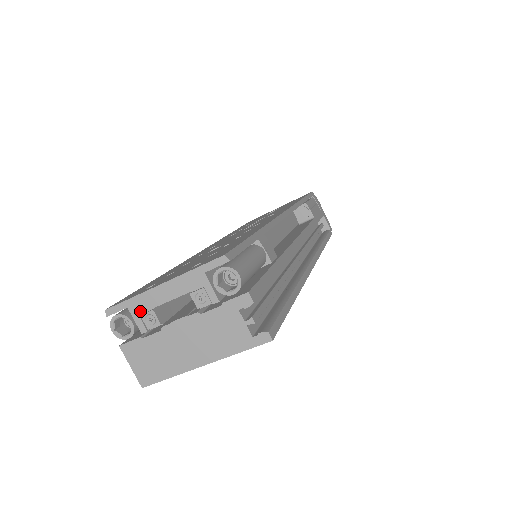
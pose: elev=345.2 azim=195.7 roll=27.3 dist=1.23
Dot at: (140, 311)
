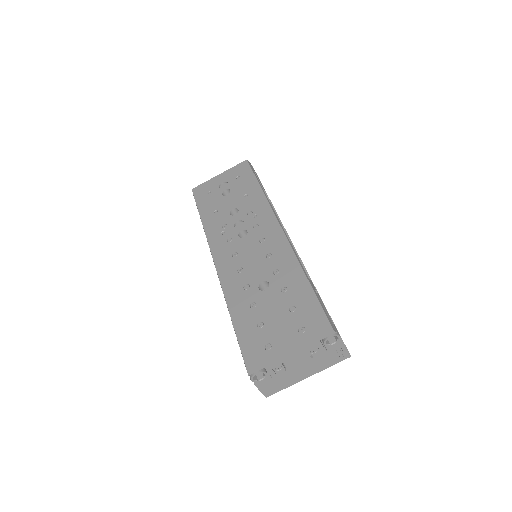
Dot at: (273, 367)
